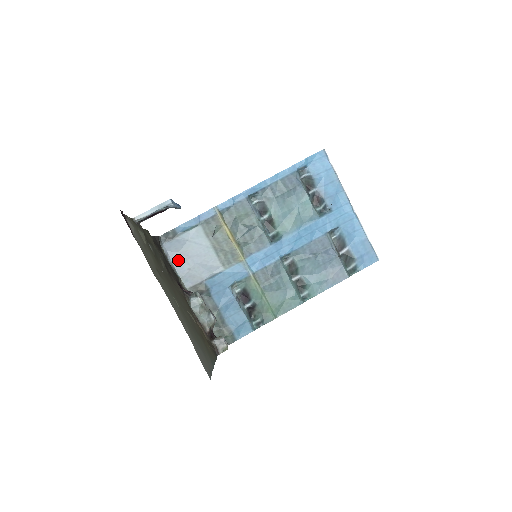
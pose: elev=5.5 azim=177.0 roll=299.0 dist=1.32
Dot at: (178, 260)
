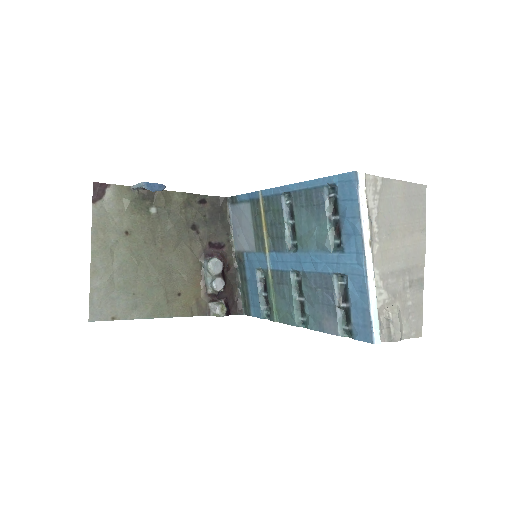
Dot at: (235, 224)
